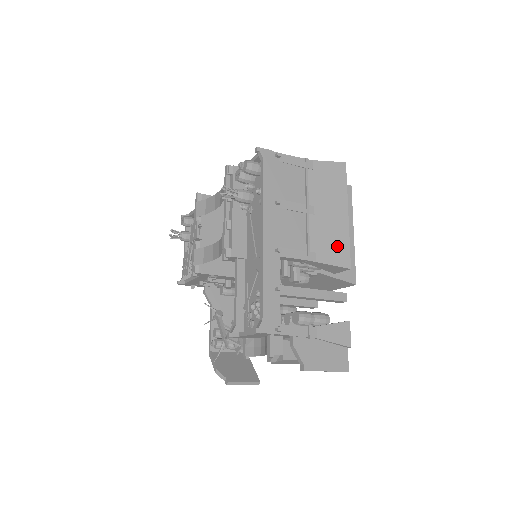
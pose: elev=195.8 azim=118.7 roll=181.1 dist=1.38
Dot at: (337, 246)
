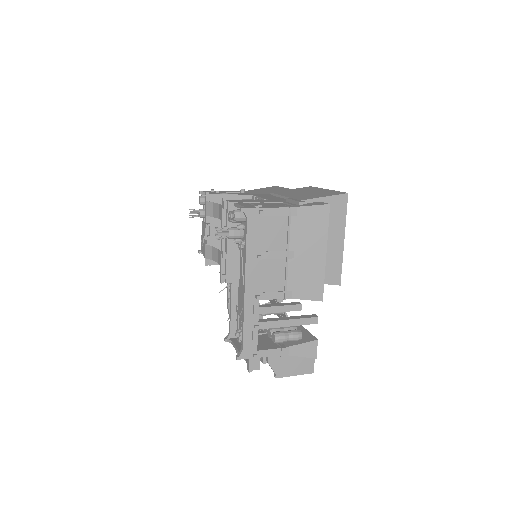
Dot at: (312, 284)
